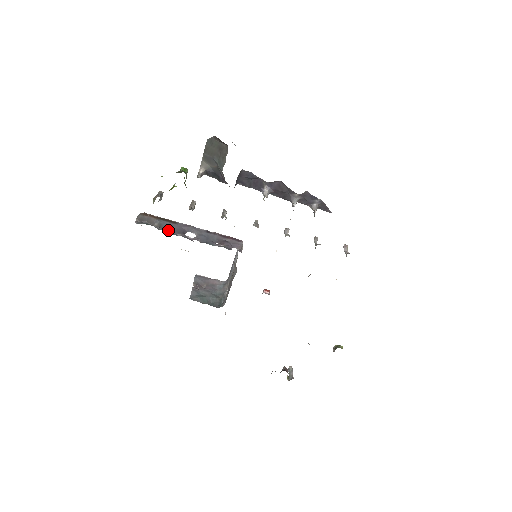
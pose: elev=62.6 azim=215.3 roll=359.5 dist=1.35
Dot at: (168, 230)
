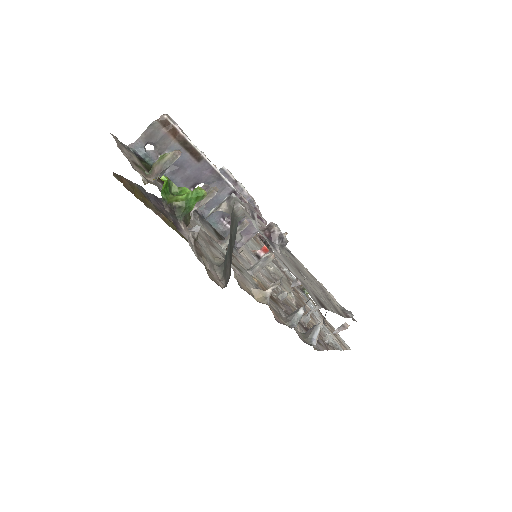
Dot at: (174, 174)
